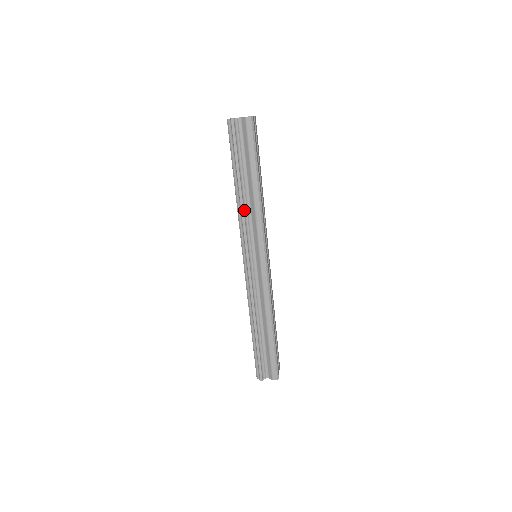
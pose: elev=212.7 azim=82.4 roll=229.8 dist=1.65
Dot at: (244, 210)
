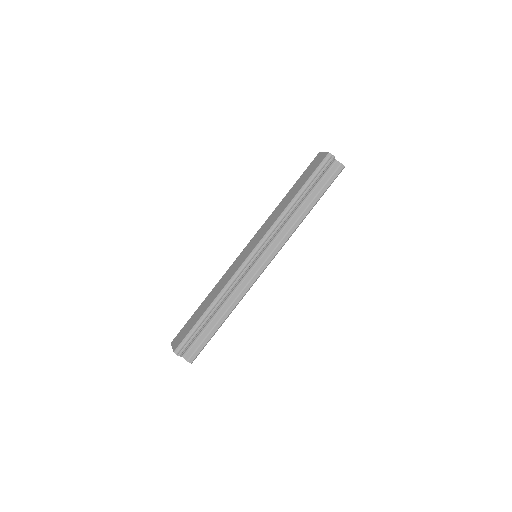
Dot at: (286, 219)
